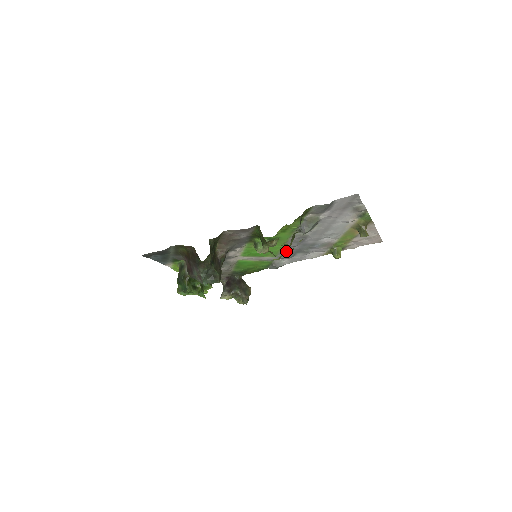
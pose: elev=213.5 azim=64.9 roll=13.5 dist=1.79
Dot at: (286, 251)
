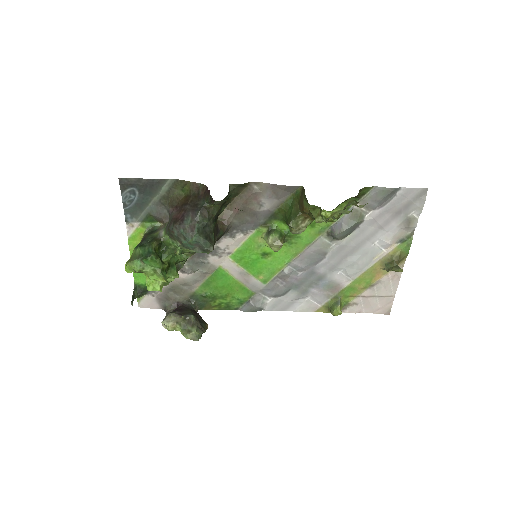
Dot at: (285, 276)
